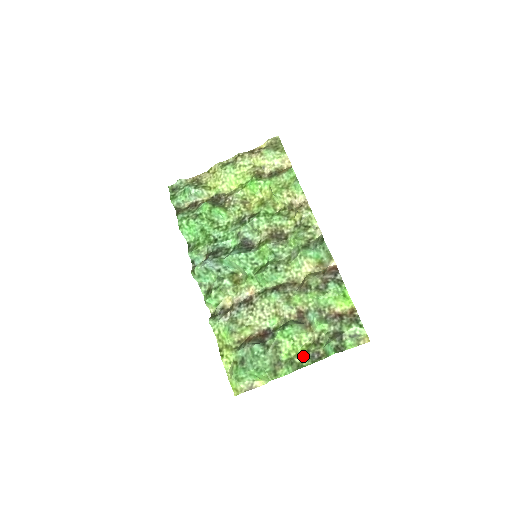
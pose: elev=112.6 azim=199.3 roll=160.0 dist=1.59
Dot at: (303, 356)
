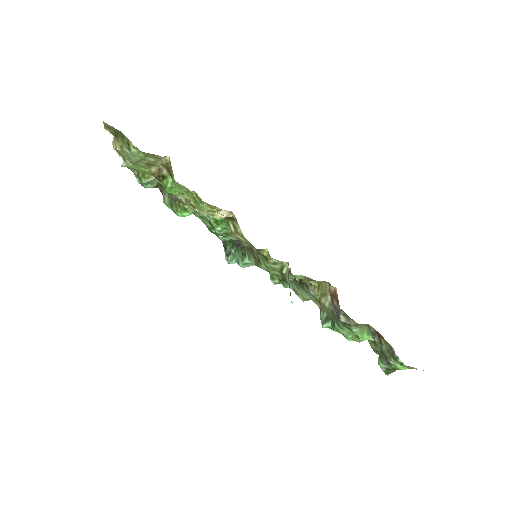
Dot at: (370, 343)
